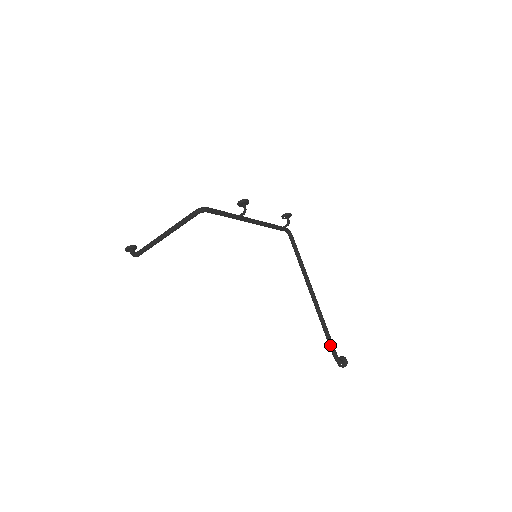
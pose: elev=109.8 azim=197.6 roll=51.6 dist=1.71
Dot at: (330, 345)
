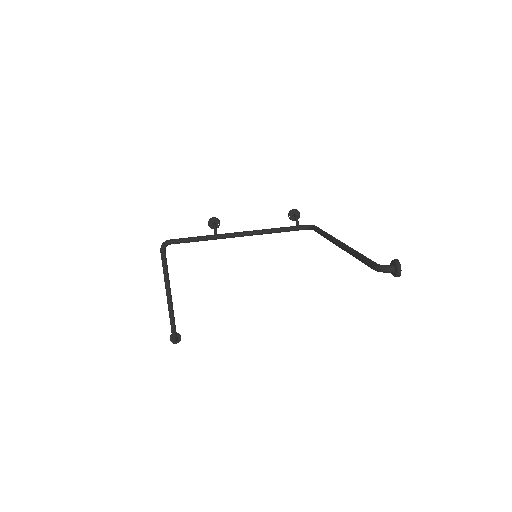
Dot at: (365, 263)
